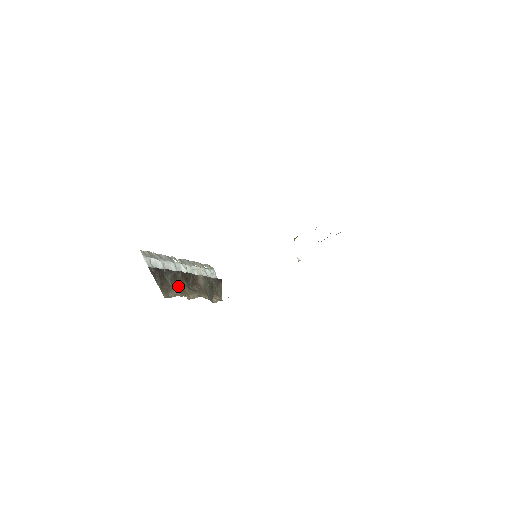
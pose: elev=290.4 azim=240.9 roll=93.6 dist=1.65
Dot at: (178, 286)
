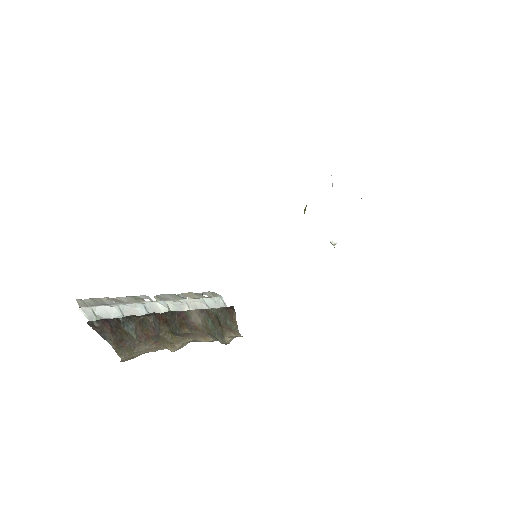
Dot at: (151, 336)
